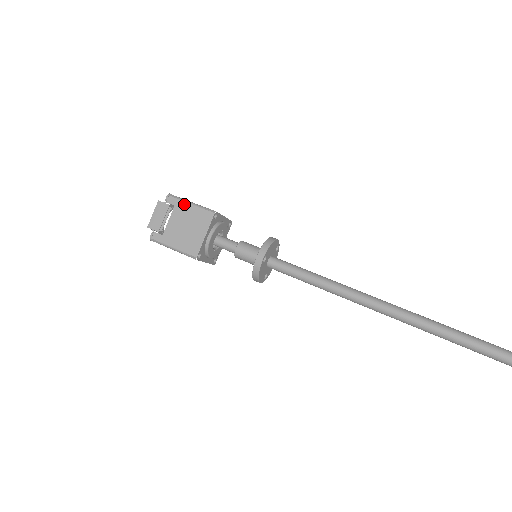
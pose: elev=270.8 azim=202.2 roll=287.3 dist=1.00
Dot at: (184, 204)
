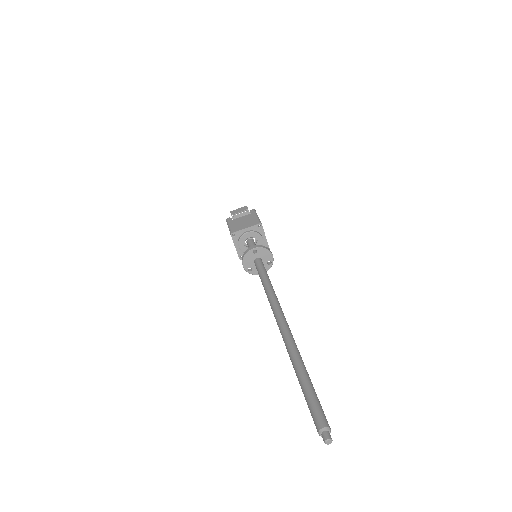
Dot at: (254, 215)
